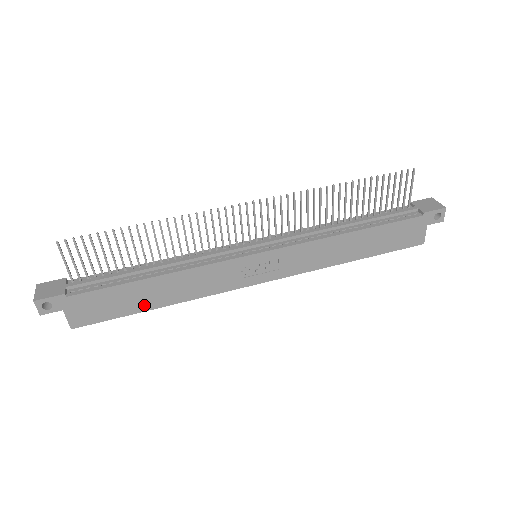
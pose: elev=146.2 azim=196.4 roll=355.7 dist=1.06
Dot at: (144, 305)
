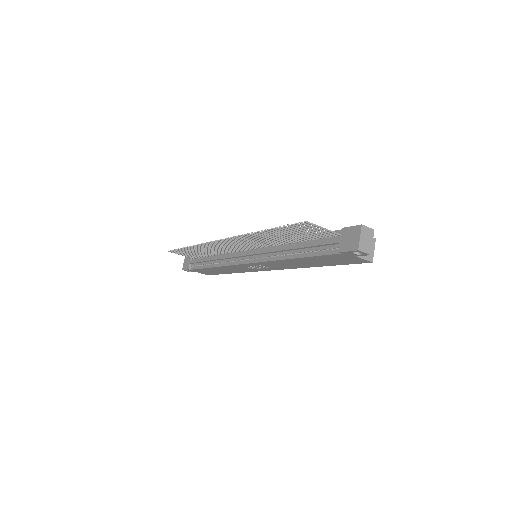
Dot at: (224, 272)
